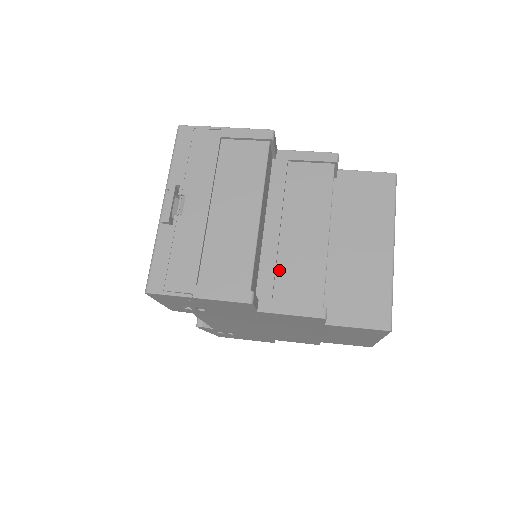
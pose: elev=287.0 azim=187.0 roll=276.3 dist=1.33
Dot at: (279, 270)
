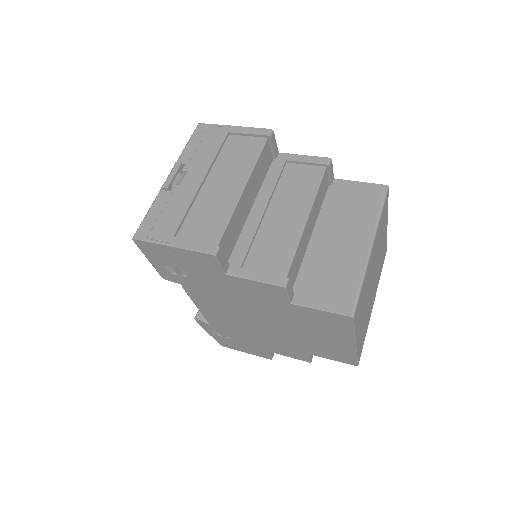
Dot at: (255, 244)
